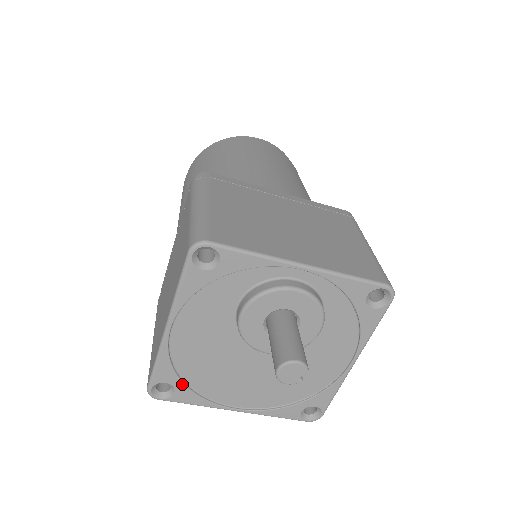
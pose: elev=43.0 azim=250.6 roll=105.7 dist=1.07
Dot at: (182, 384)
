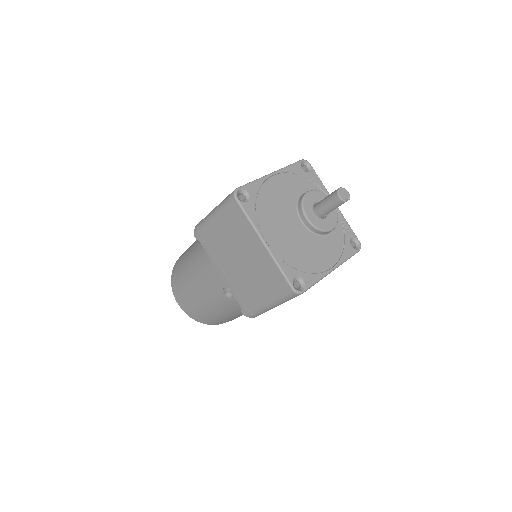
Dot at: (255, 202)
